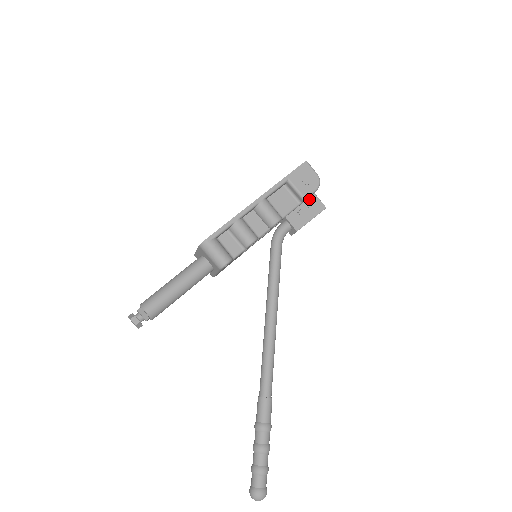
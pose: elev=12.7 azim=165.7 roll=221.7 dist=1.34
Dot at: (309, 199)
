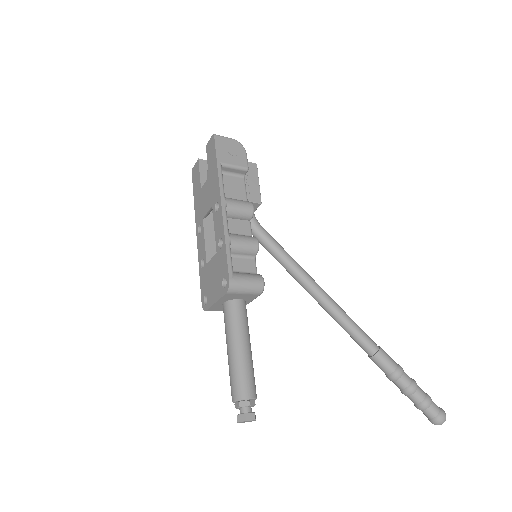
Dot at: occluded
